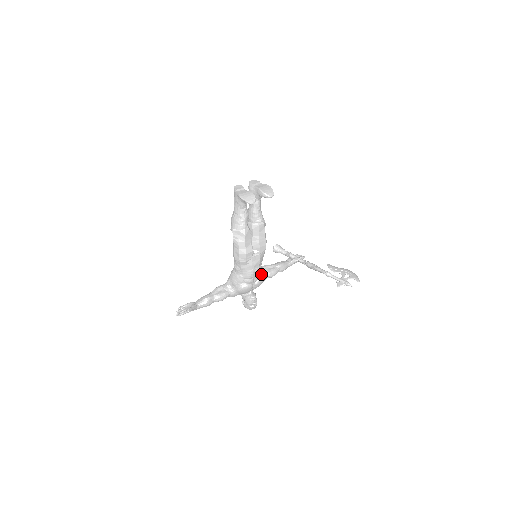
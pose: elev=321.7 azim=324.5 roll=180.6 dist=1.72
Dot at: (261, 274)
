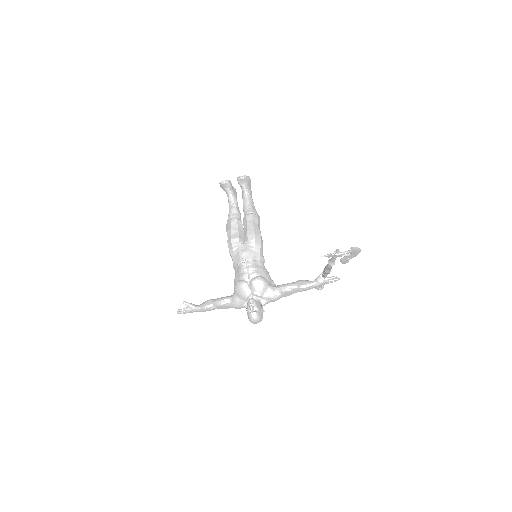
Dot at: (261, 276)
